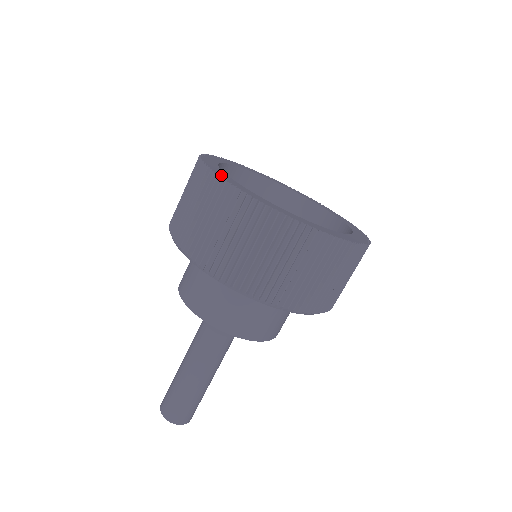
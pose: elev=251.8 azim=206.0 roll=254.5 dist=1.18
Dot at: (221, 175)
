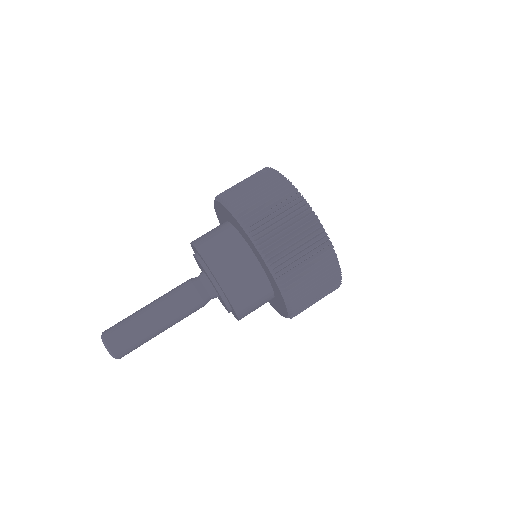
Dot at: occluded
